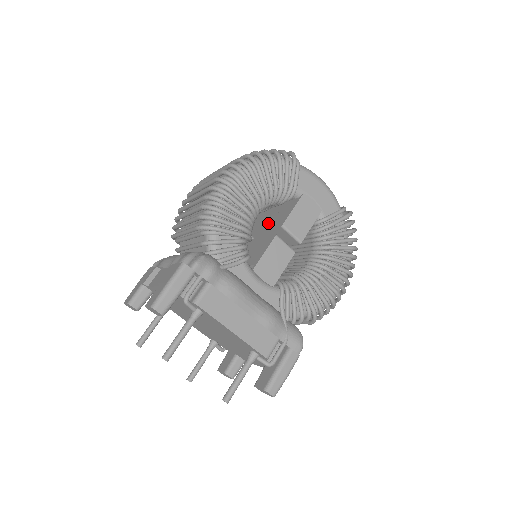
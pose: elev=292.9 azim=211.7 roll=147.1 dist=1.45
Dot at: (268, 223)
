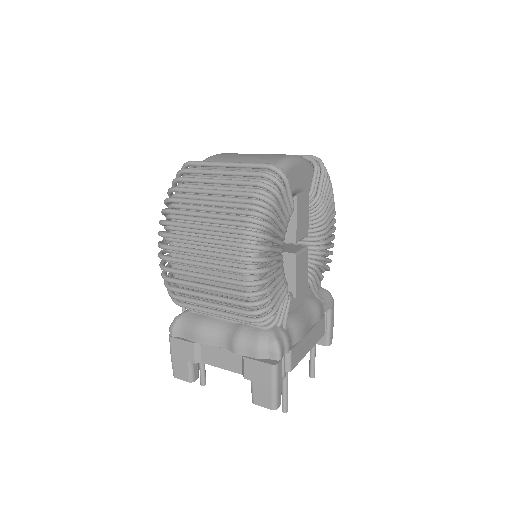
Dot at: occluded
